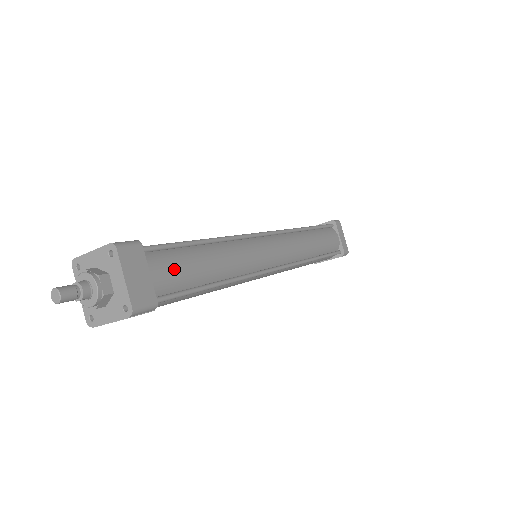
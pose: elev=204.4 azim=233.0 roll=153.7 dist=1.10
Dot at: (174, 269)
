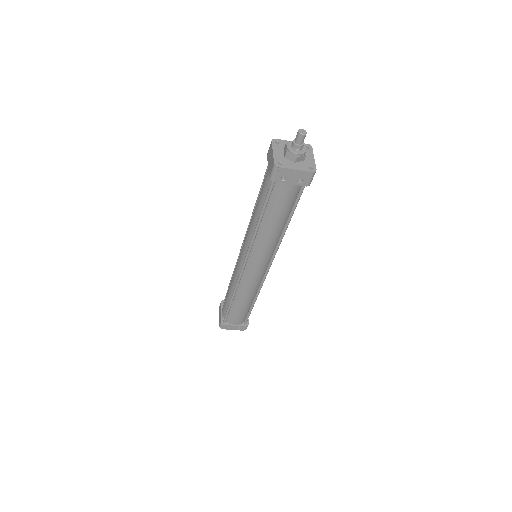
Dot at: occluded
